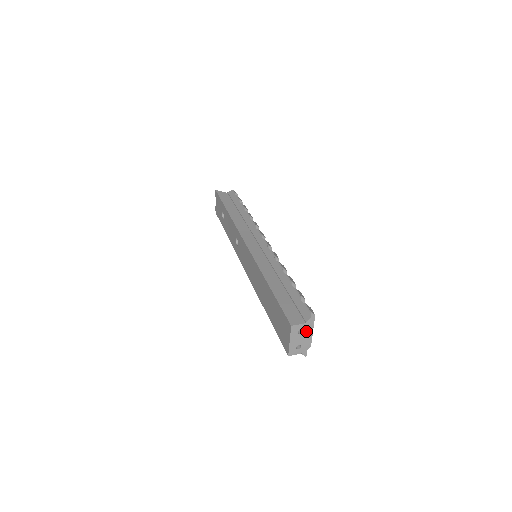
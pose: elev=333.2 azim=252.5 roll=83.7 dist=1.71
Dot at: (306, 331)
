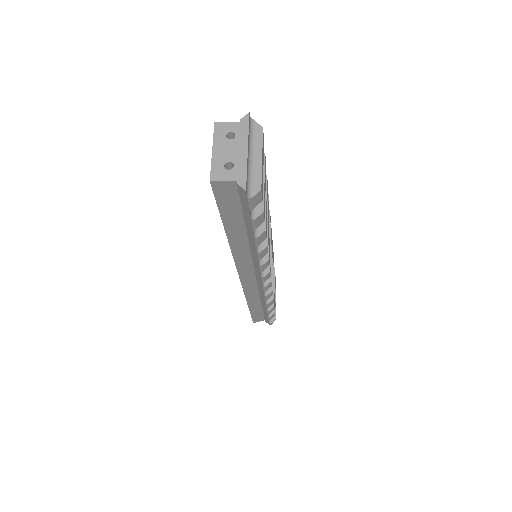
Dot at: (242, 137)
